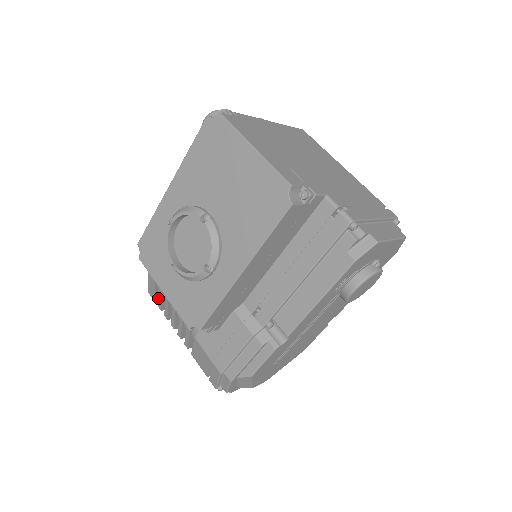
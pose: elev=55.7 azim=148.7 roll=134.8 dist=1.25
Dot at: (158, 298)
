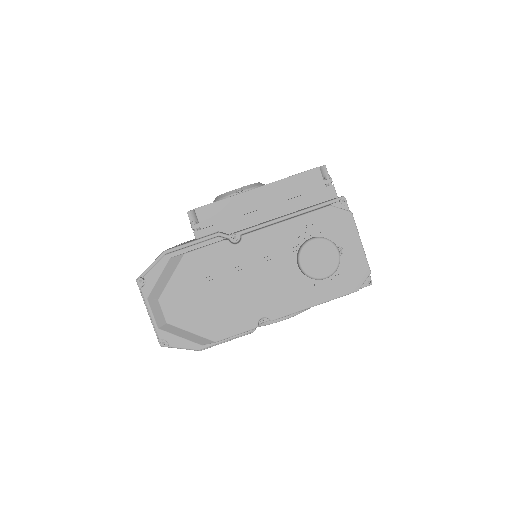
Dot at: occluded
